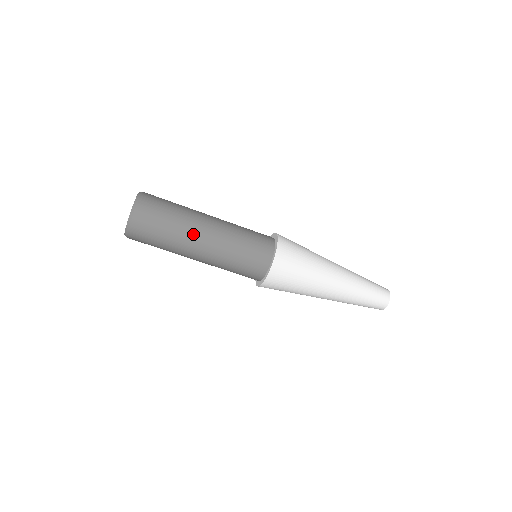
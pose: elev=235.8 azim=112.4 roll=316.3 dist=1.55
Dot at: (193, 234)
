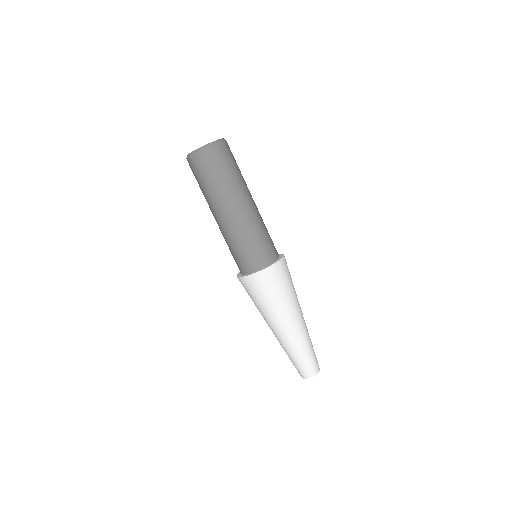
Dot at: occluded
